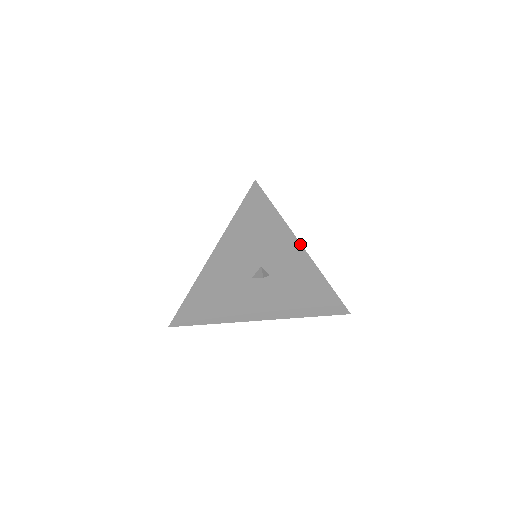
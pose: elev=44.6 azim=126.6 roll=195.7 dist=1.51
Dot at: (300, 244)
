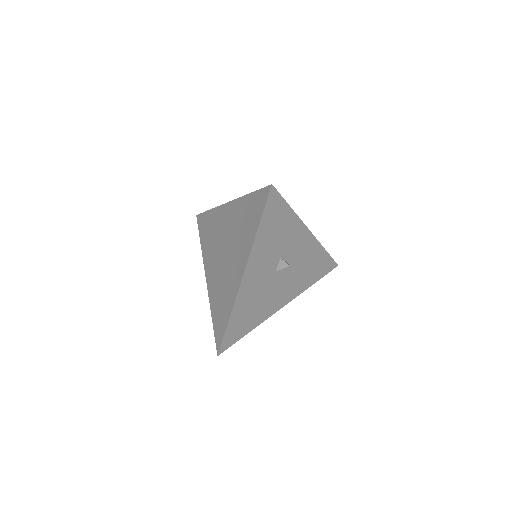
Dot at: (304, 225)
